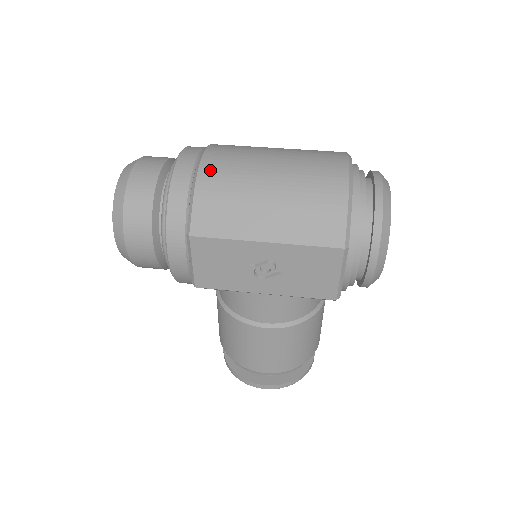
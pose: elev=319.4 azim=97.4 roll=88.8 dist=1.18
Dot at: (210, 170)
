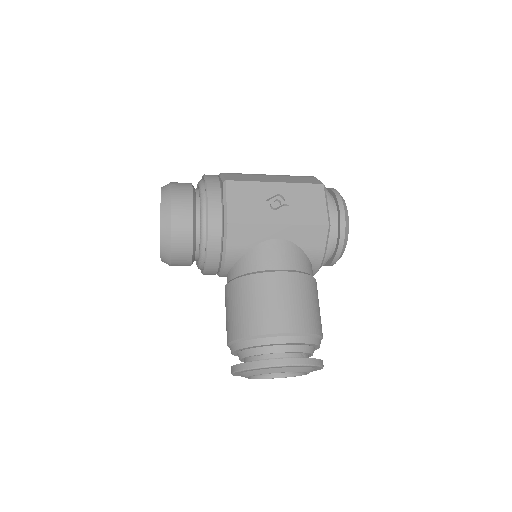
Dot at: occluded
